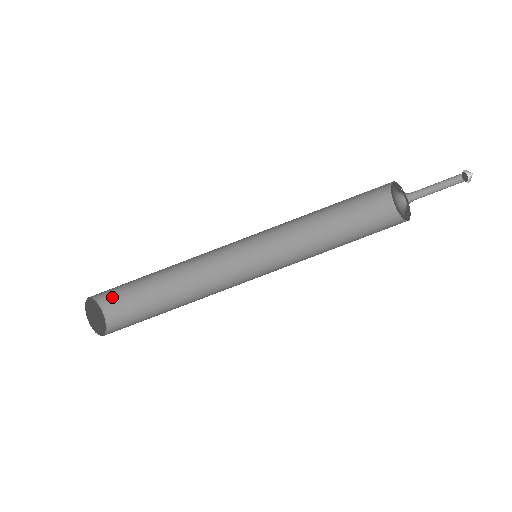
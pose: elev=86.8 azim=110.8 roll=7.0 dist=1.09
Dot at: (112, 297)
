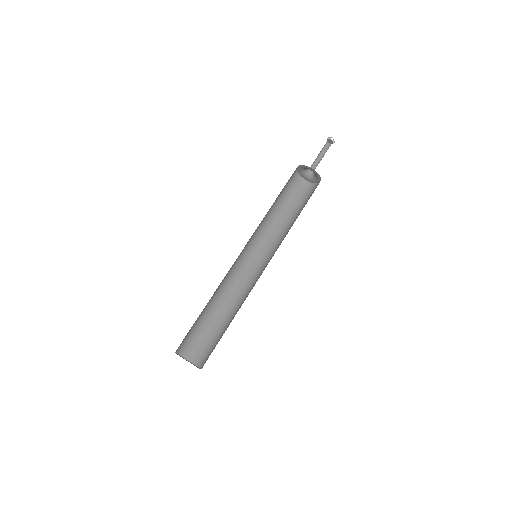
Dot at: (194, 350)
